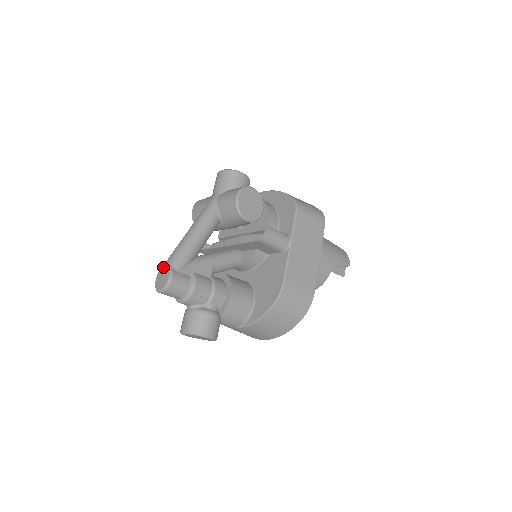
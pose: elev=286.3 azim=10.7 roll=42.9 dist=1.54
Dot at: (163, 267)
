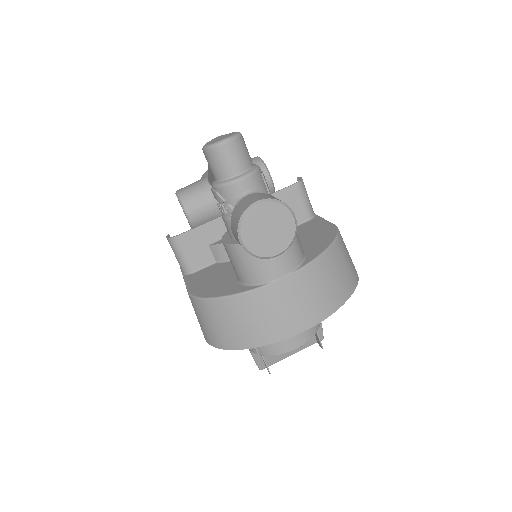
Dot at: (214, 138)
